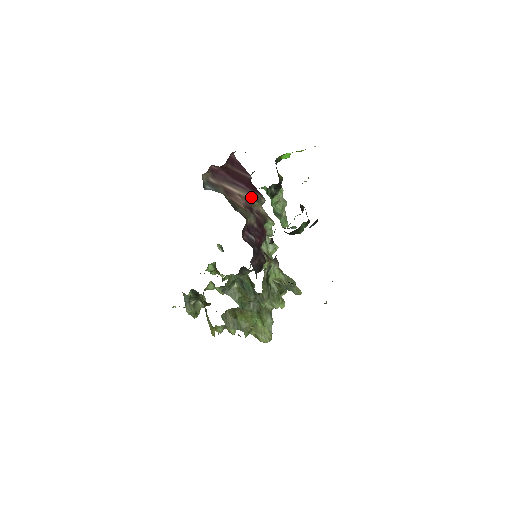
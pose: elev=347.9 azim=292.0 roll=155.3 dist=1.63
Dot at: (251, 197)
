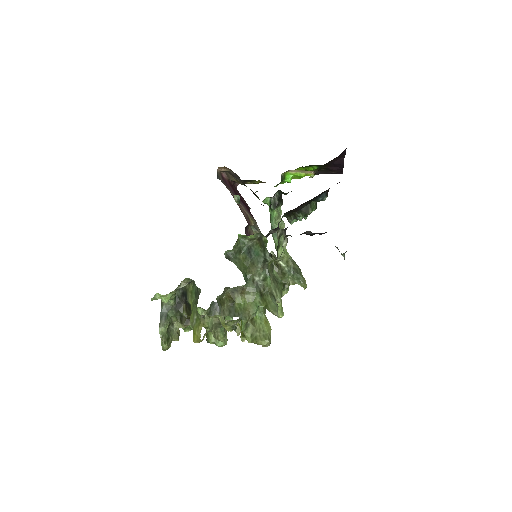
Dot at: (250, 217)
